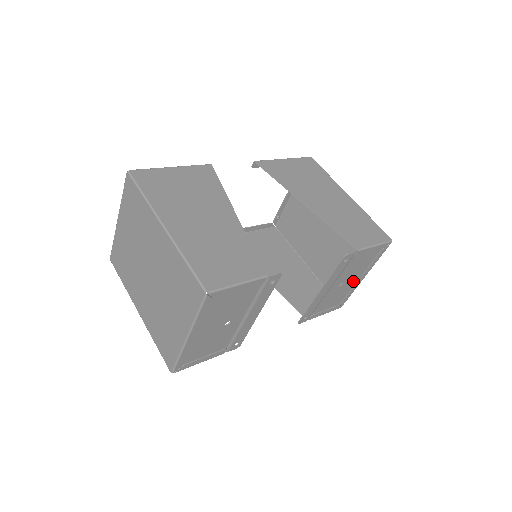
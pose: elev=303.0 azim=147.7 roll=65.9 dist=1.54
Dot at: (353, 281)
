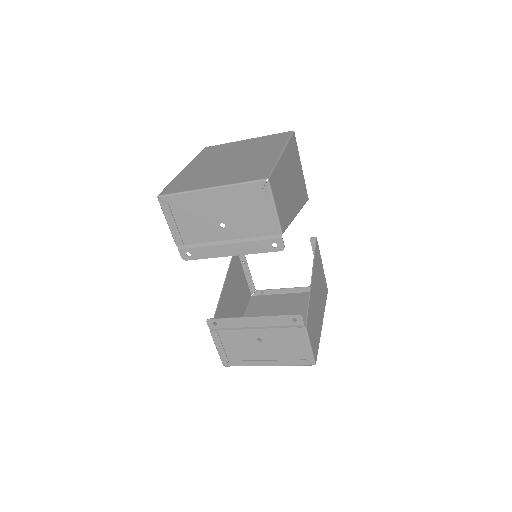
Dot at: (262, 354)
